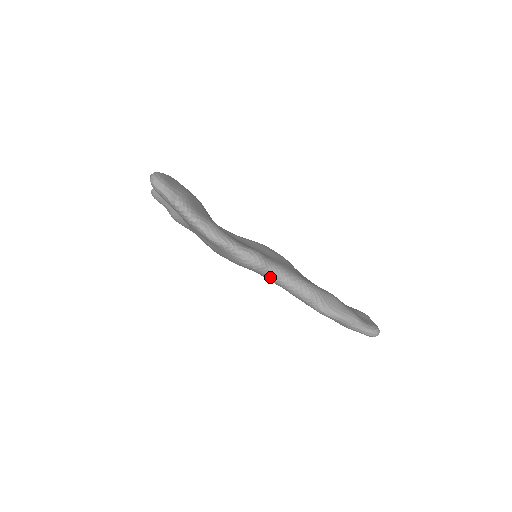
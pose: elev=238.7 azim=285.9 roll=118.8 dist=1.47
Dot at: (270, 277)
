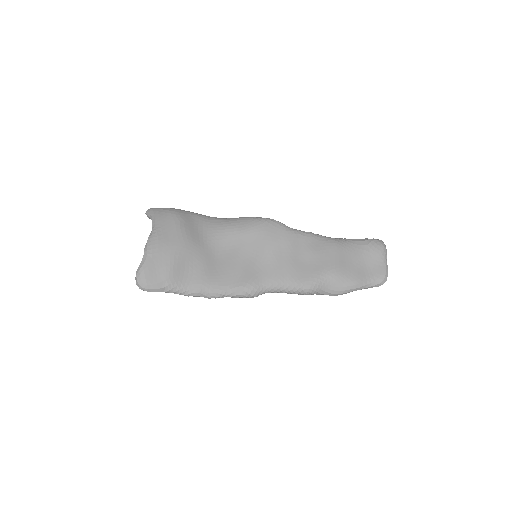
Dot at: occluded
